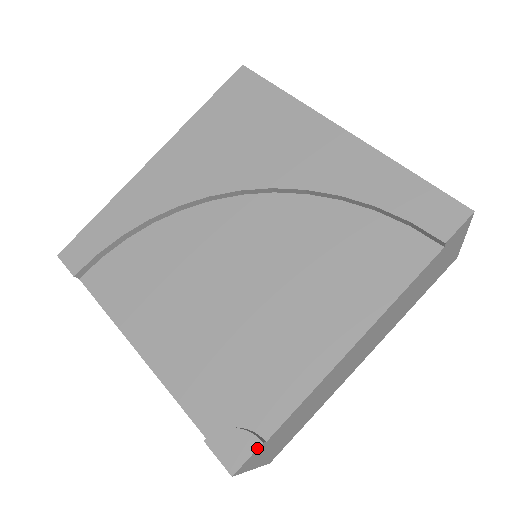
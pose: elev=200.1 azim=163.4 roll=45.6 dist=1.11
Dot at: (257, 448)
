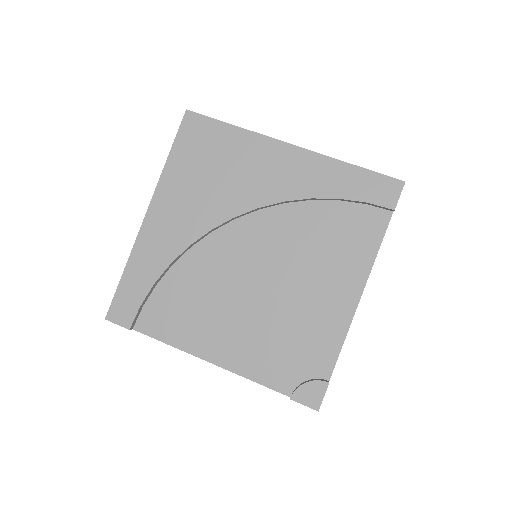
Dot at: occluded
